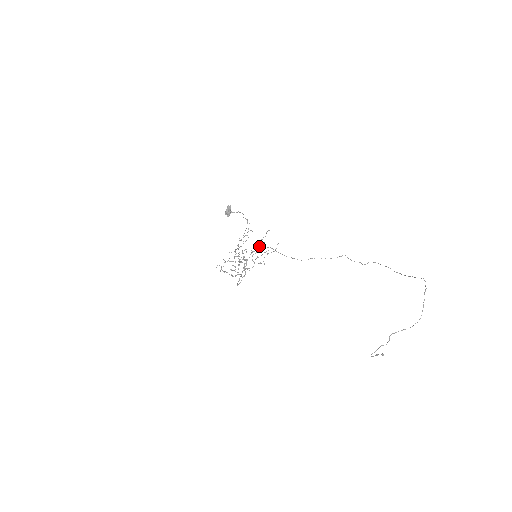
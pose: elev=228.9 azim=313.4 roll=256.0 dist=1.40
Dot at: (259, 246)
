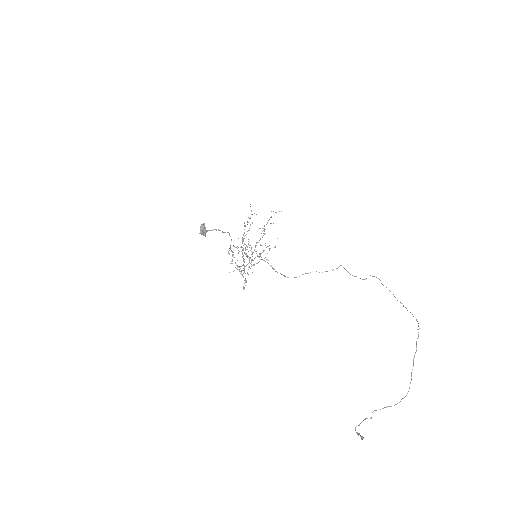
Dot at: occluded
